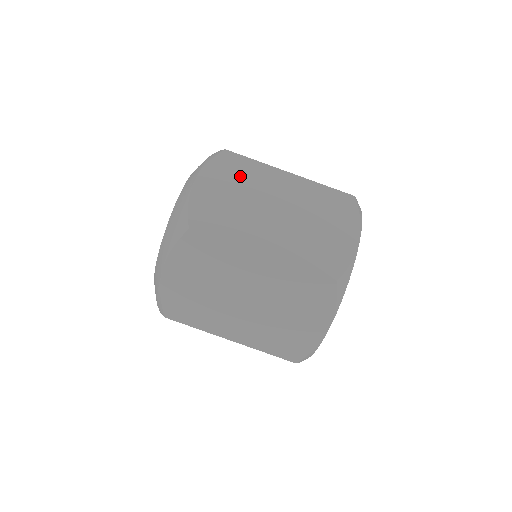
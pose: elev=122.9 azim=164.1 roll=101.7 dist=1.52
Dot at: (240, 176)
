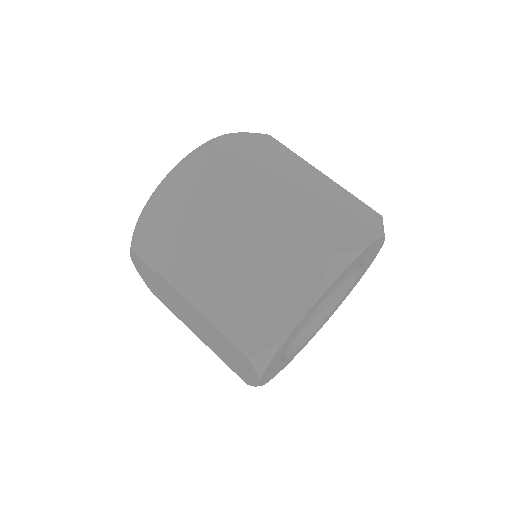
Dot at: (273, 152)
